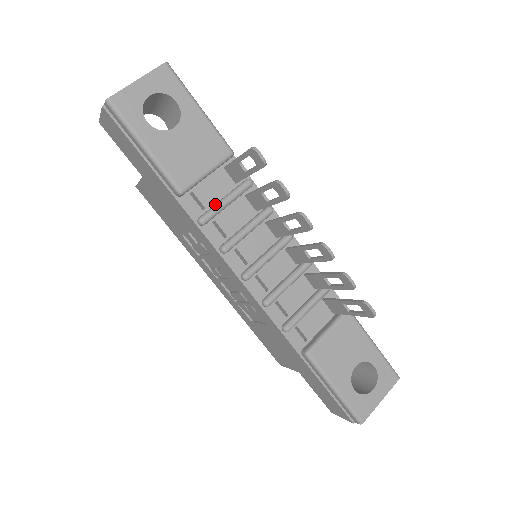
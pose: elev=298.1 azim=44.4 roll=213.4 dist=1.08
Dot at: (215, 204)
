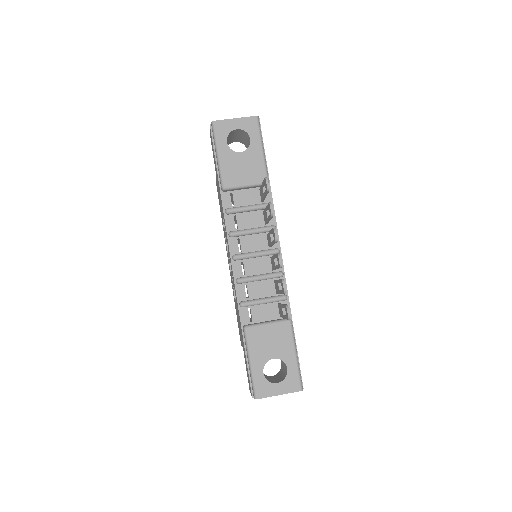
Dot at: (241, 206)
